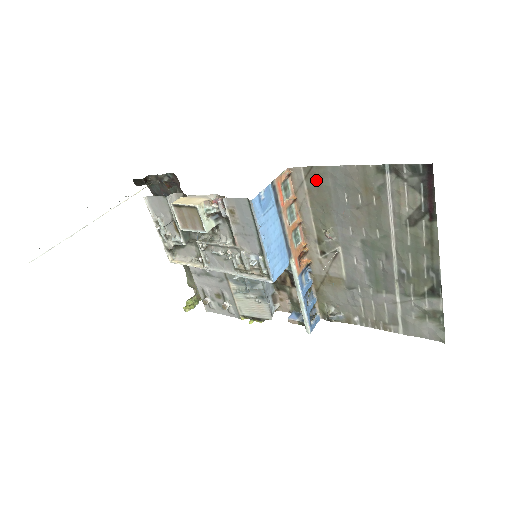
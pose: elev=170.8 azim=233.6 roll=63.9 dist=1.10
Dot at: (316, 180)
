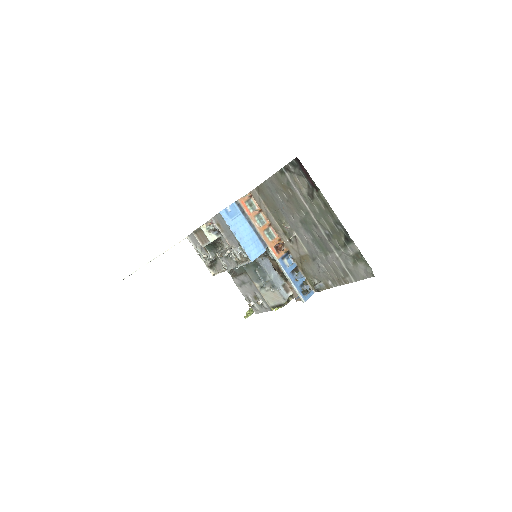
Dot at: (263, 193)
